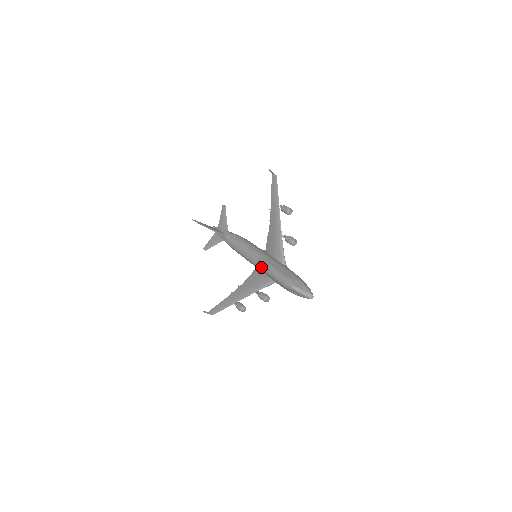
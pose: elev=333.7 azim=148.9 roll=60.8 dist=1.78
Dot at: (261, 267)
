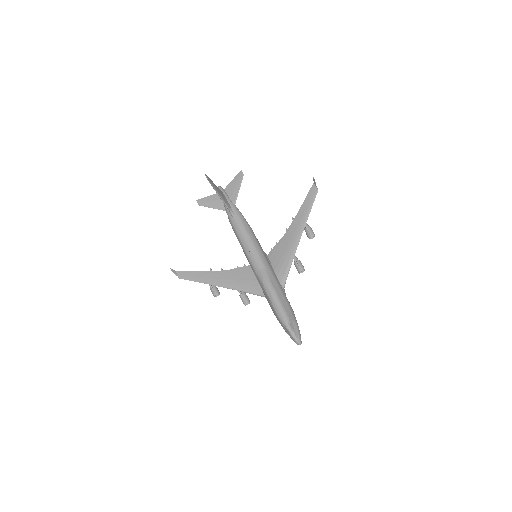
Dot at: (261, 281)
